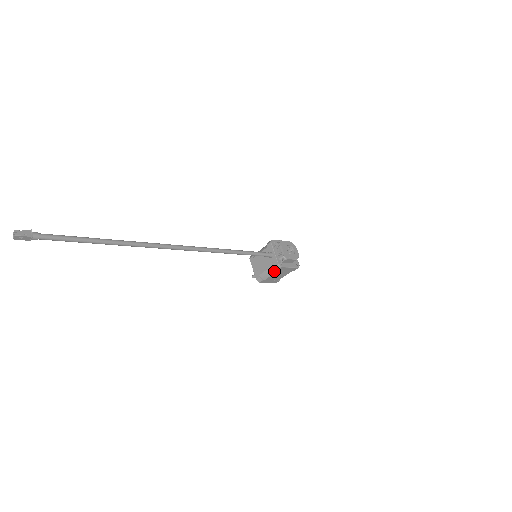
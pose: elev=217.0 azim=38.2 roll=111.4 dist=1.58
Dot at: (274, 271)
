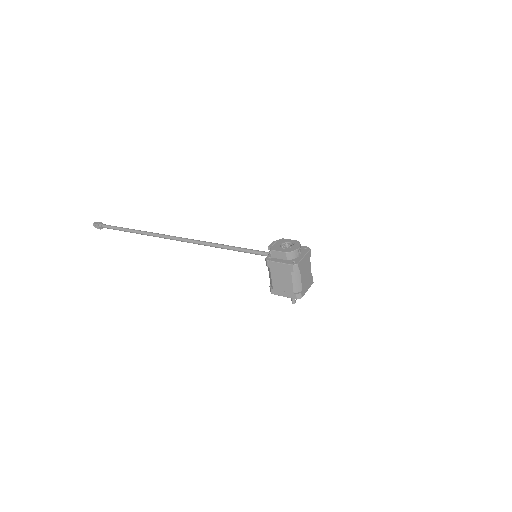
Dot at: (270, 271)
